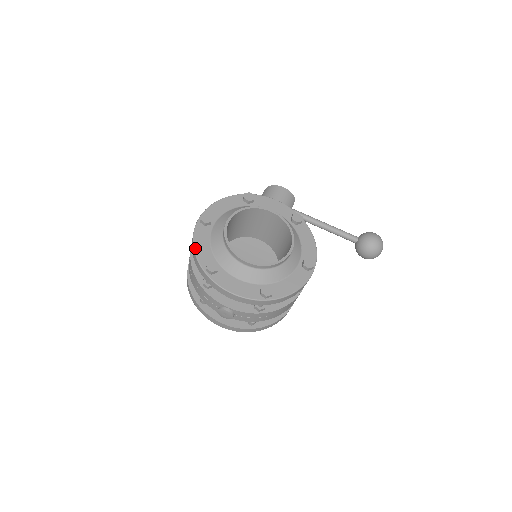
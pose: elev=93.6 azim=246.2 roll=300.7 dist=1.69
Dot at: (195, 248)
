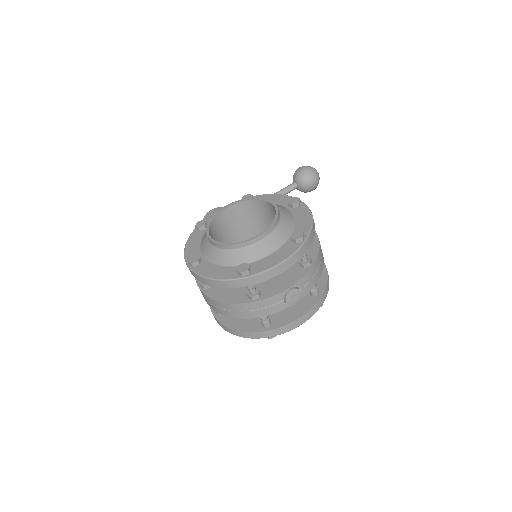
Dot at: (214, 278)
